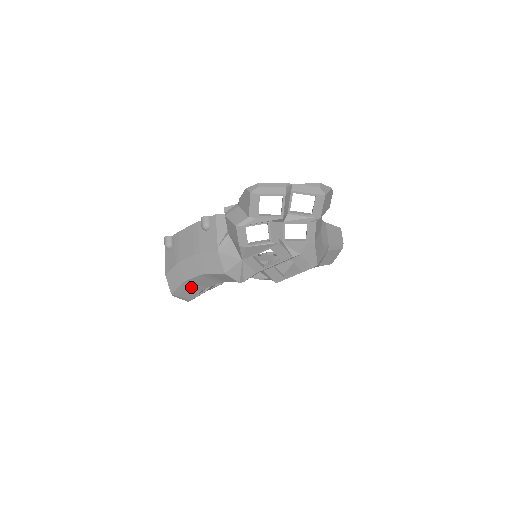
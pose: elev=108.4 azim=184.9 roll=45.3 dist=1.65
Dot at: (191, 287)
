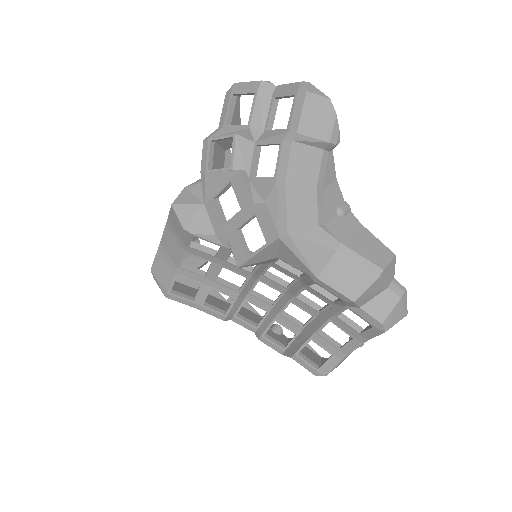
Dot at: (166, 261)
